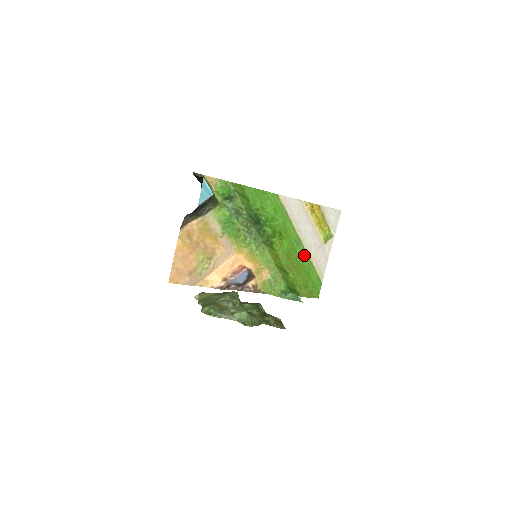
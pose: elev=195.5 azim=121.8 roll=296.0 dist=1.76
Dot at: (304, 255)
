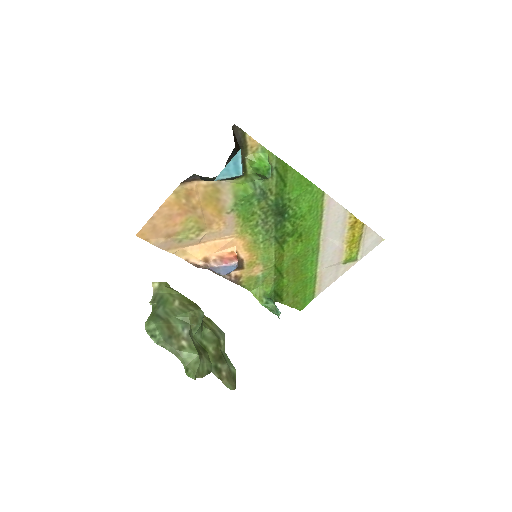
Dot at: (313, 266)
